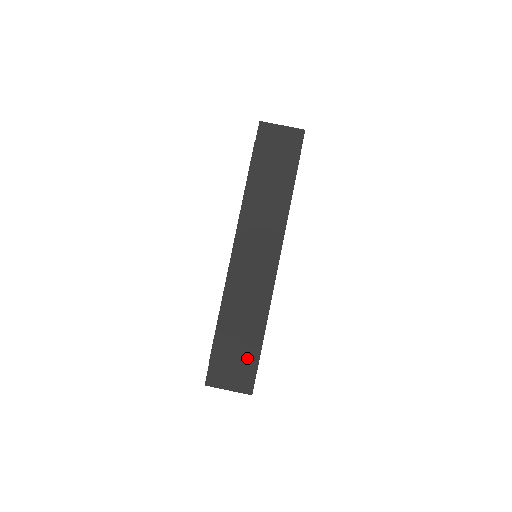
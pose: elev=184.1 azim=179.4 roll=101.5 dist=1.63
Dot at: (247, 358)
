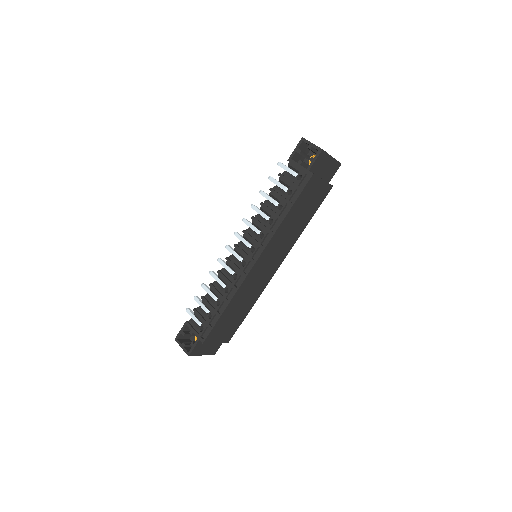
Dot at: (227, 336)
